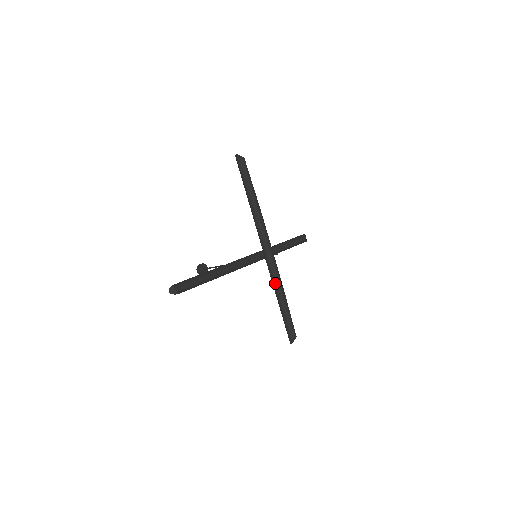
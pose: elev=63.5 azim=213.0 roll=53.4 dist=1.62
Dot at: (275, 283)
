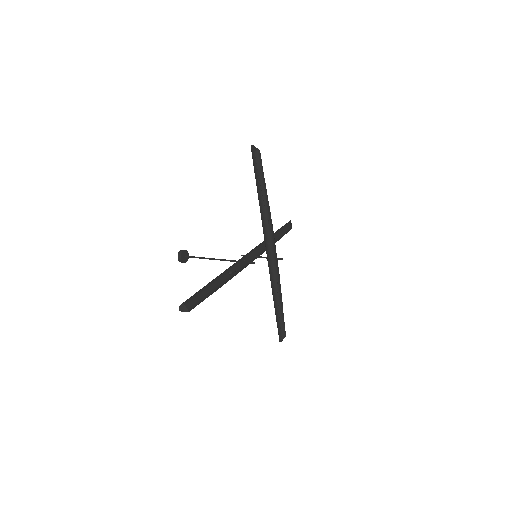
Dot at: (275, 287)
